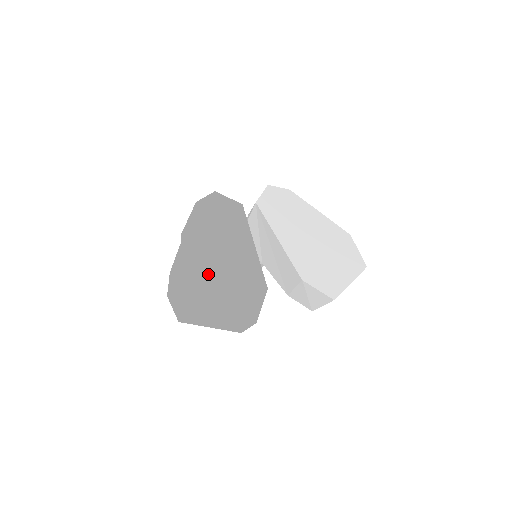
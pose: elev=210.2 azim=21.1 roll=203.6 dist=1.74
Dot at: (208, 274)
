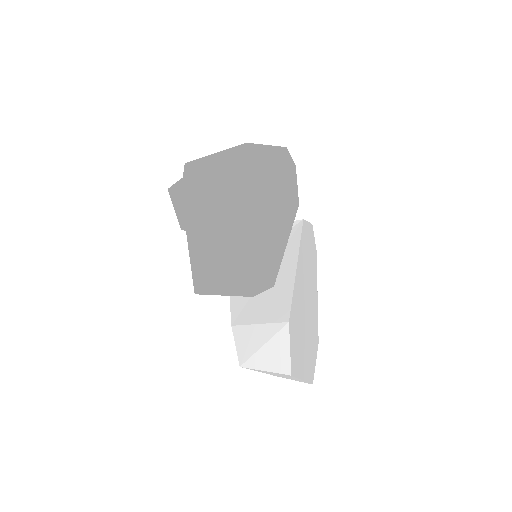
Dot at: (260, 198)
